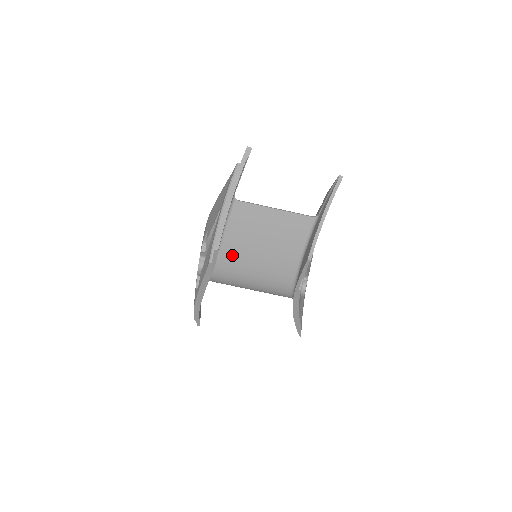
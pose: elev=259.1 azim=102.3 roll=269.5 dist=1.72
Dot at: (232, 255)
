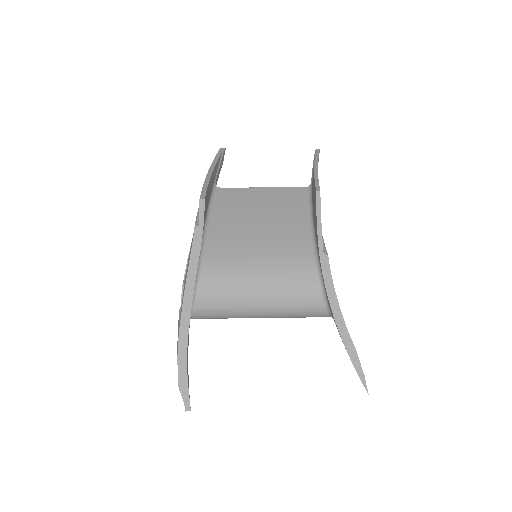
Dot at: (224, 239)
